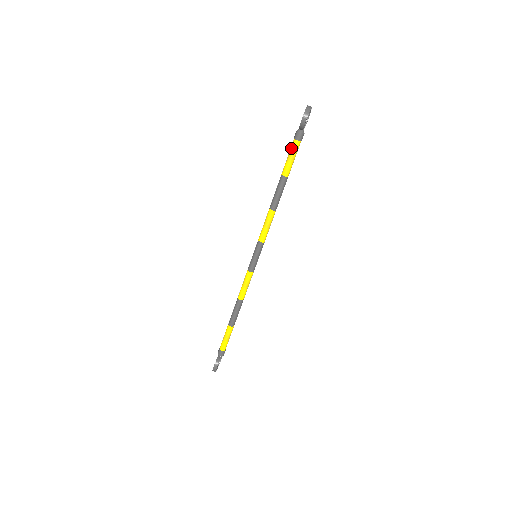
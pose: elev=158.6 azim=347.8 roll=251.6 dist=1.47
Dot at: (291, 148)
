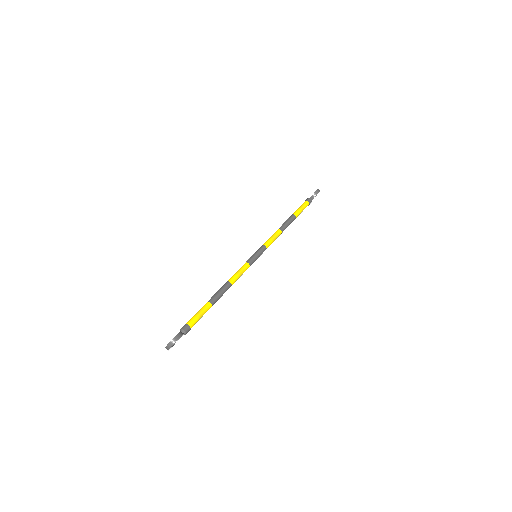
Dot at: (303, 204)
